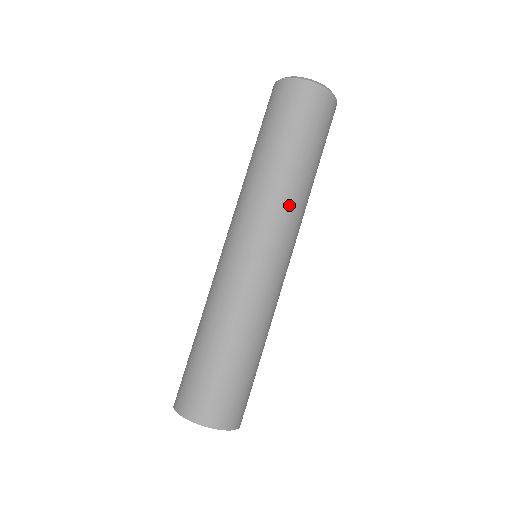
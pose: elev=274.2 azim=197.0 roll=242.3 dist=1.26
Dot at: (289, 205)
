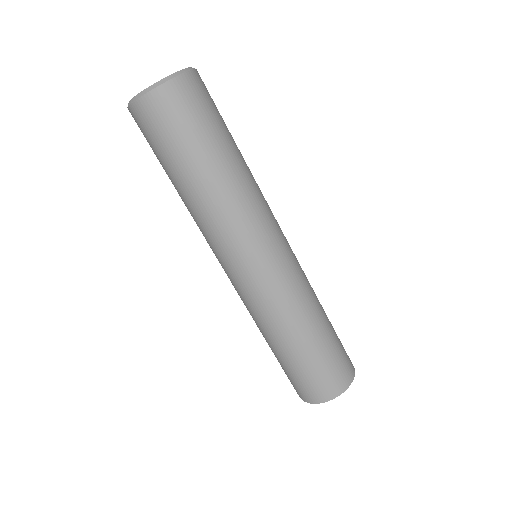
Dot at: (251, 204)
